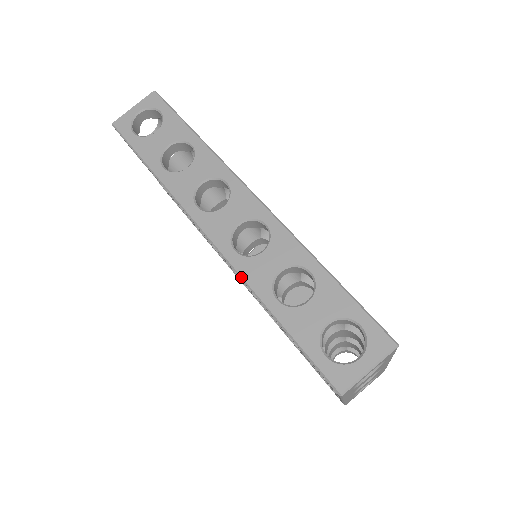
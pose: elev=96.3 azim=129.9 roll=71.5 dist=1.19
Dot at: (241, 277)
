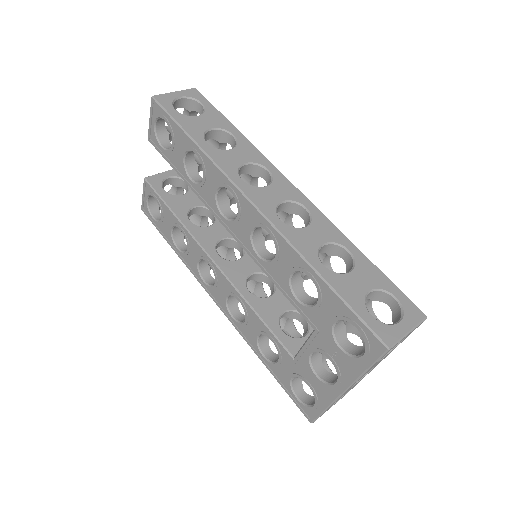
Dot at: (289, 241)
